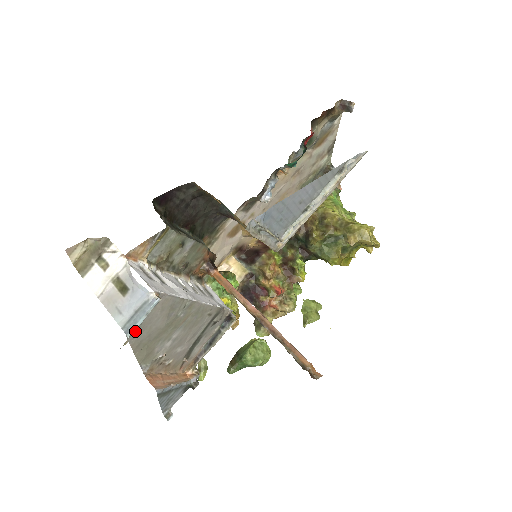
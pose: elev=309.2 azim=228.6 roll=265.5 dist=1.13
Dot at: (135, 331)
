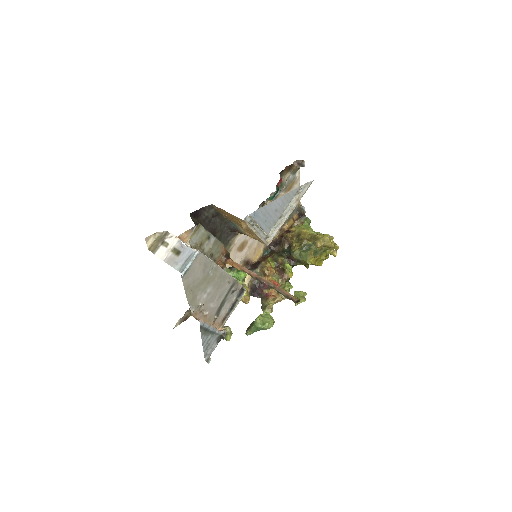
Dot at: (186, 275)
